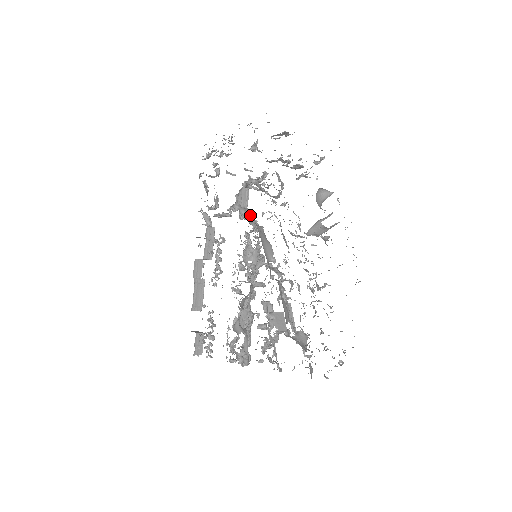
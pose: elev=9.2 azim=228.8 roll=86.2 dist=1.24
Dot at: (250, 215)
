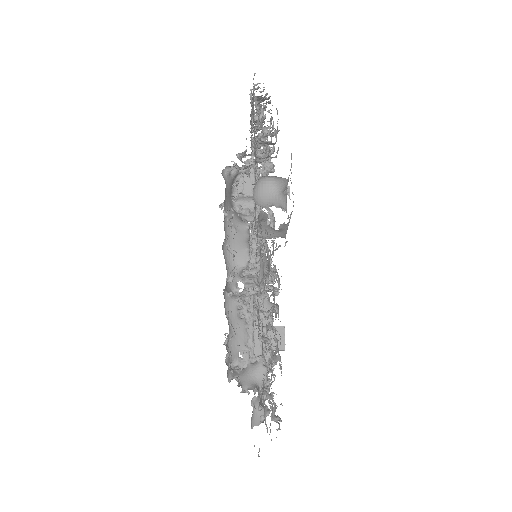
Dot at: (252, 205)
